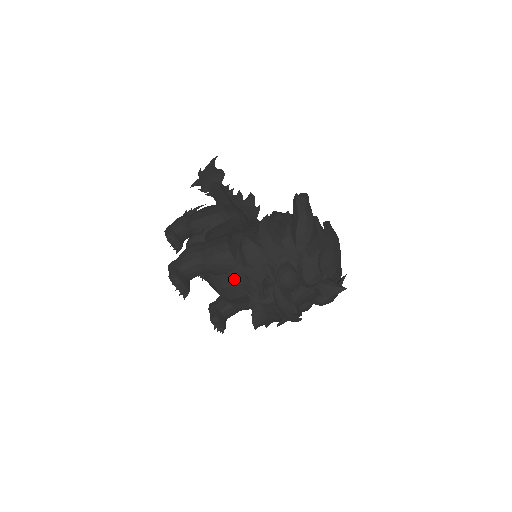
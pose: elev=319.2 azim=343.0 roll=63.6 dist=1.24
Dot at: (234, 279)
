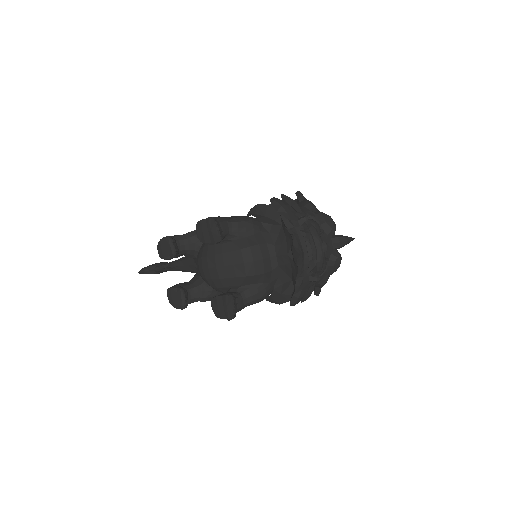
Dot at: (260, 239)
